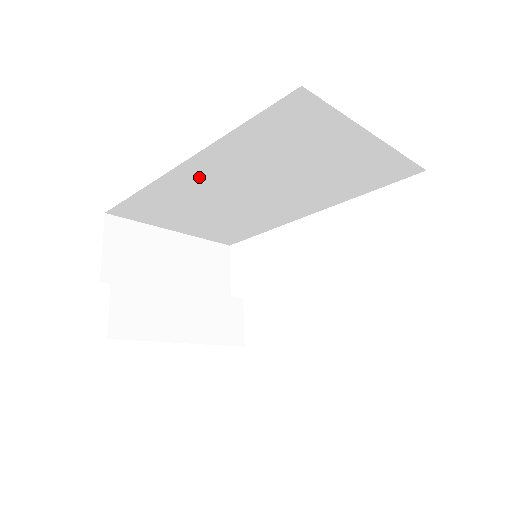
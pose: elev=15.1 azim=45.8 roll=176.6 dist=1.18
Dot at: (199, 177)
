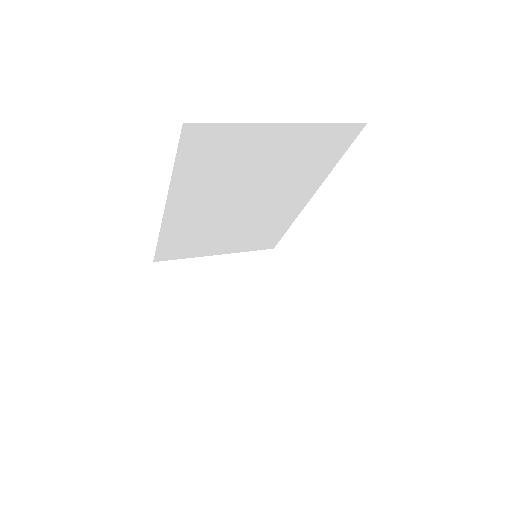
Dot at: (188, 211)
